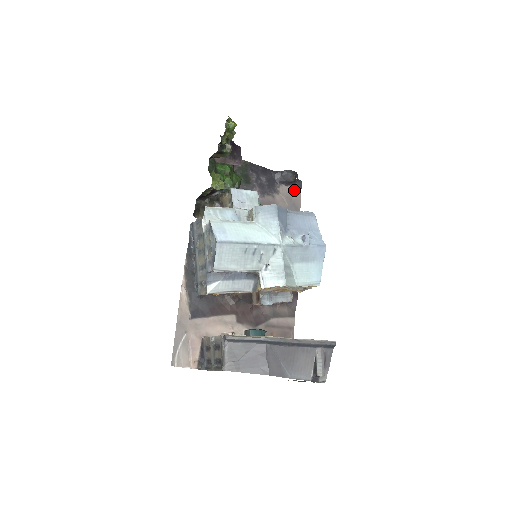
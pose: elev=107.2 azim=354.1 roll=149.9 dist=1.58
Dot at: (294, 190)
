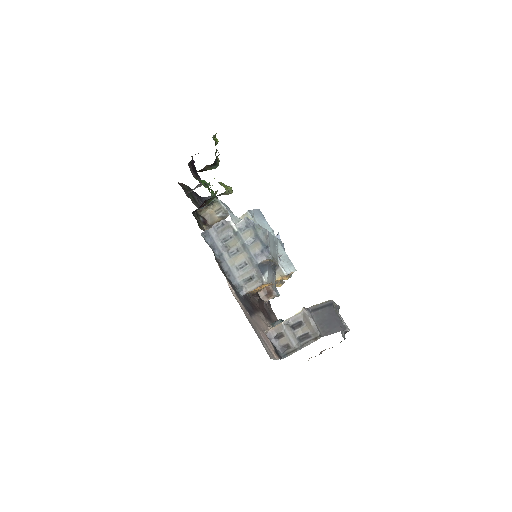
Dot at: occluded
